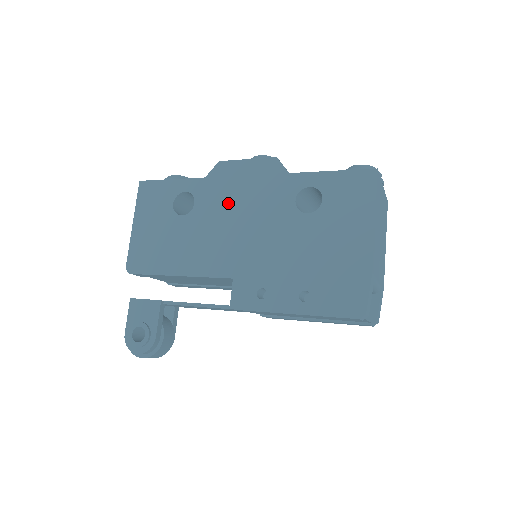
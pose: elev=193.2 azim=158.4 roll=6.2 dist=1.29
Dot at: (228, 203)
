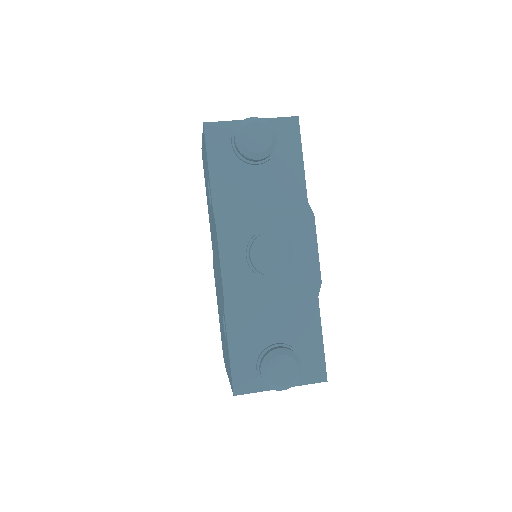
Dot at: (215, 244)
